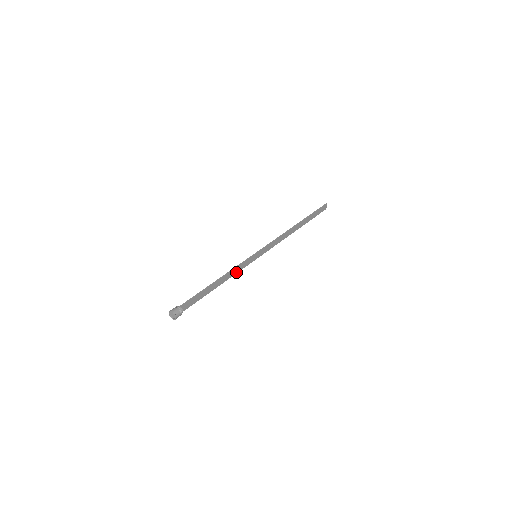
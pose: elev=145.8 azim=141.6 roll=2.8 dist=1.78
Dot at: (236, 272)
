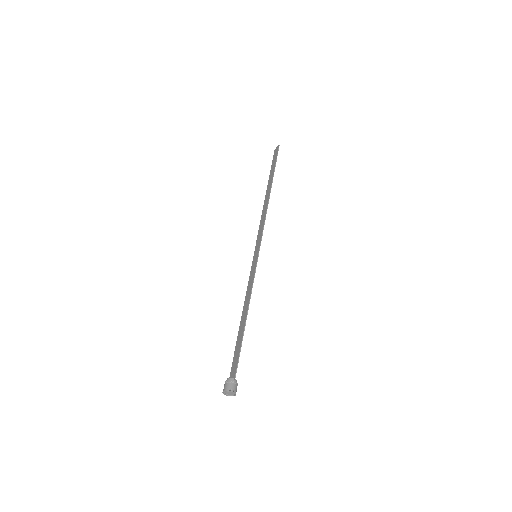
Dot at: (248, 289)
